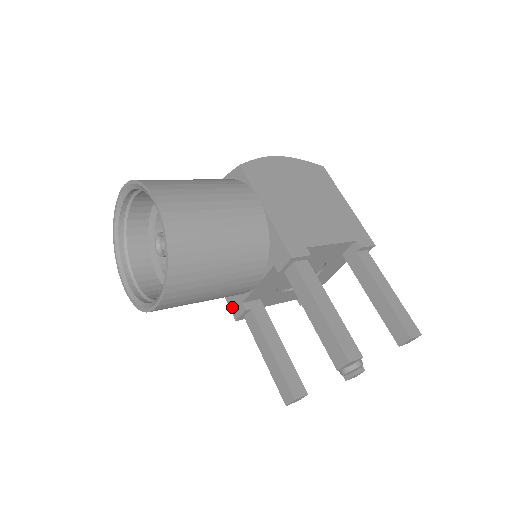
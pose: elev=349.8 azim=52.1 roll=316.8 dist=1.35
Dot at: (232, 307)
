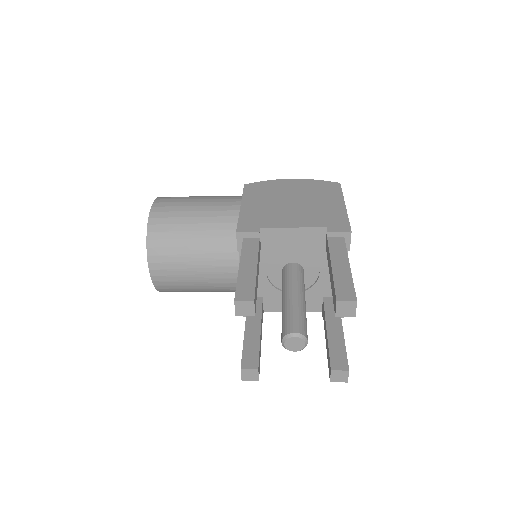
Dot at: occluded
